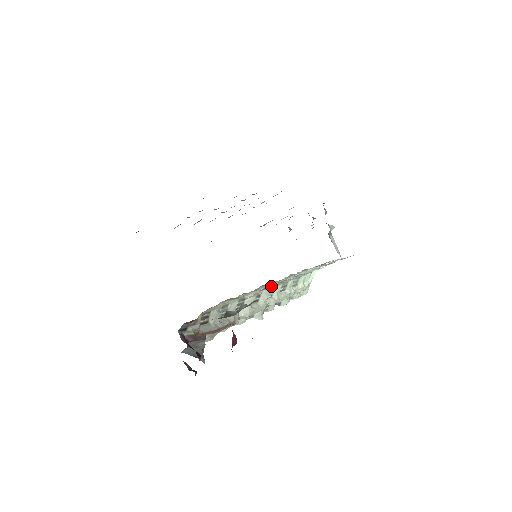
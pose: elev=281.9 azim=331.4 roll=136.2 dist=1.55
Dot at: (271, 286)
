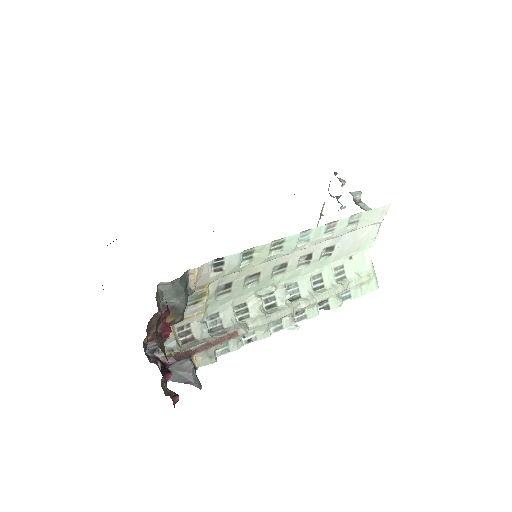
Dot at: (222, 261)
